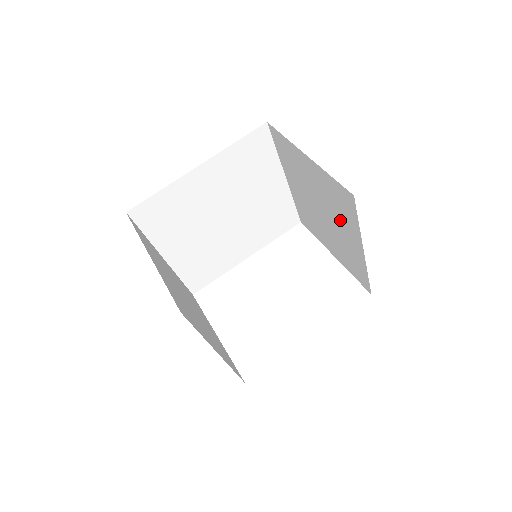
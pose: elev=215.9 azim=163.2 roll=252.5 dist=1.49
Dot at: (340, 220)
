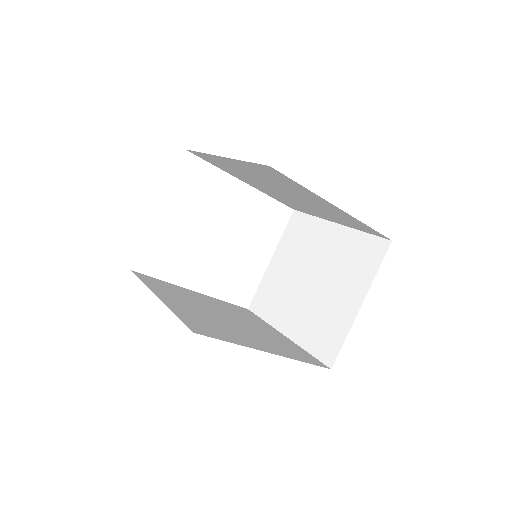
Dot at: (307, 316)
